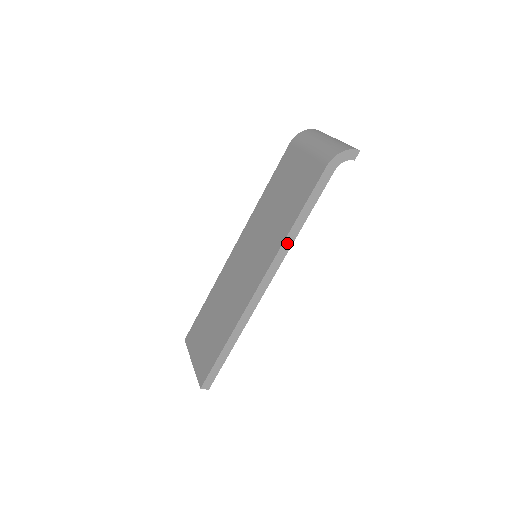
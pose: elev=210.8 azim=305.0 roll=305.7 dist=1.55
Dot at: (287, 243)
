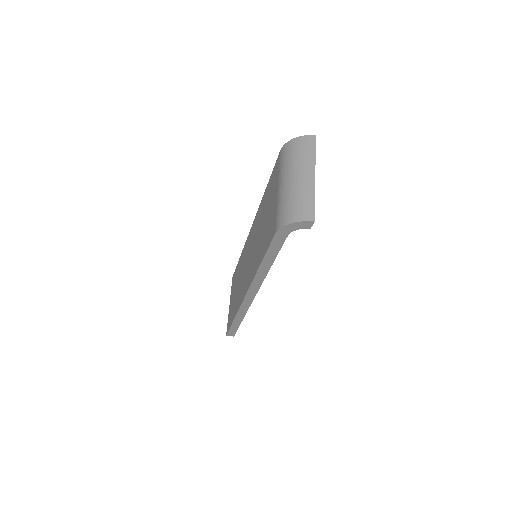
Dot at: (259, 277)
